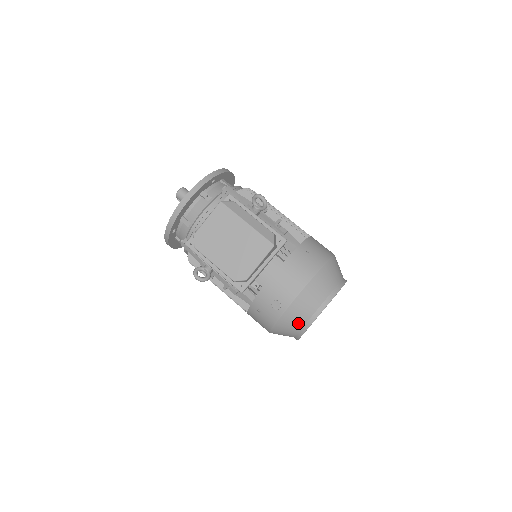
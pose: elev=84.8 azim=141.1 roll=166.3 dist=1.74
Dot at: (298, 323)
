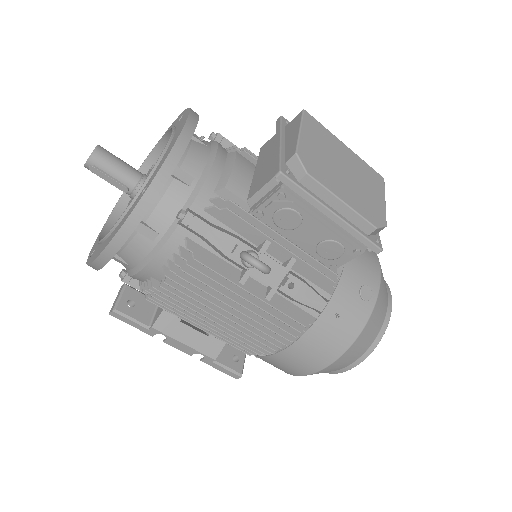
Dot at: (380, 321)
